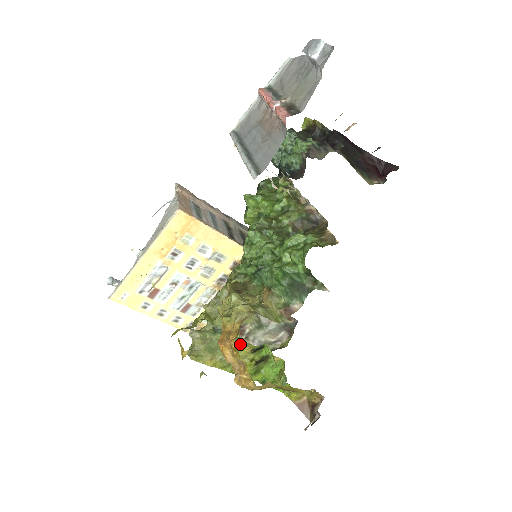
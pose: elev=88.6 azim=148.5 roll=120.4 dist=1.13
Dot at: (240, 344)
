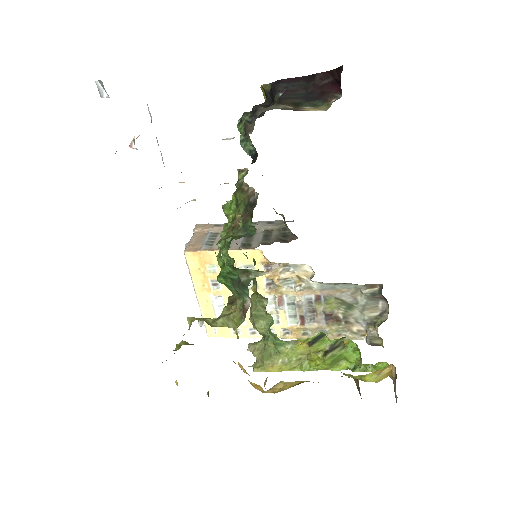
Dot at: (289, 343)
